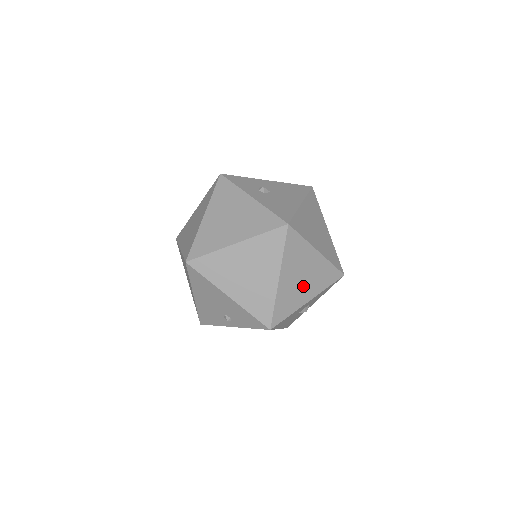
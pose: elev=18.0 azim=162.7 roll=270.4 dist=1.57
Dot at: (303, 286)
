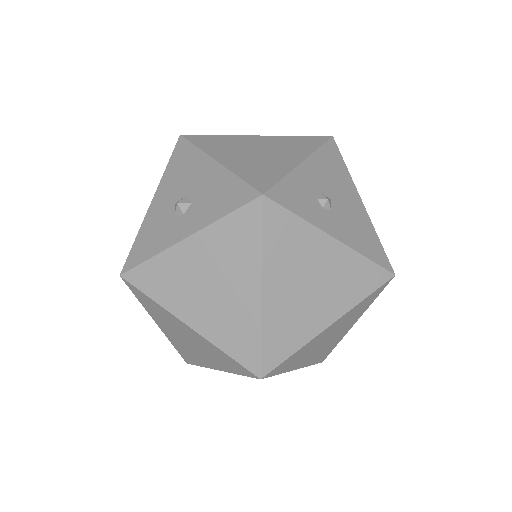
Dot at: occluded
